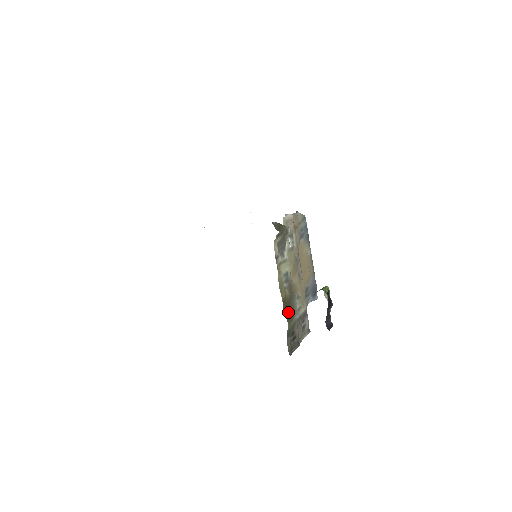
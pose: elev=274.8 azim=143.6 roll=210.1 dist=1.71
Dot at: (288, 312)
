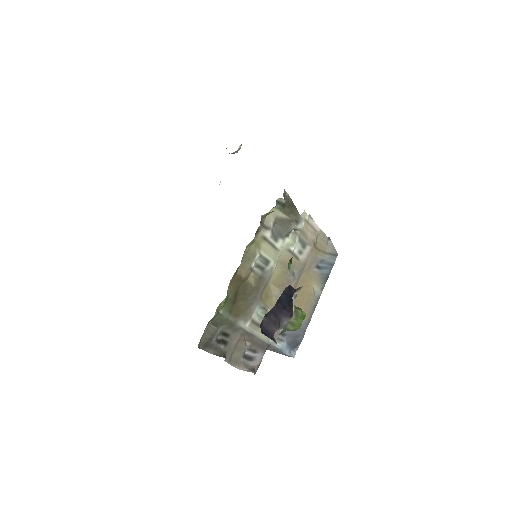
Dot at: (236, 300)
